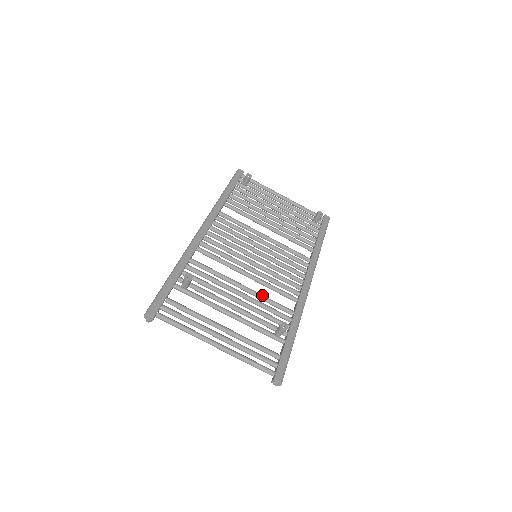
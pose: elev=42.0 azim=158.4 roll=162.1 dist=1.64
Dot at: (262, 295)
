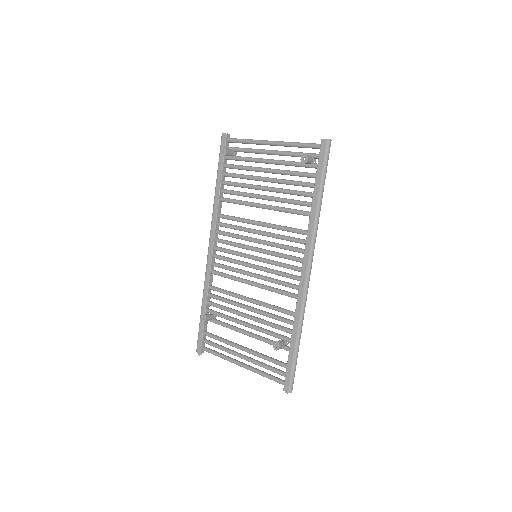
Dot at: (265, 305)
